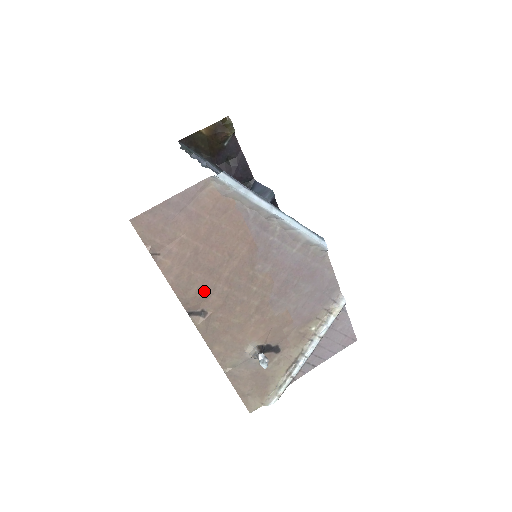
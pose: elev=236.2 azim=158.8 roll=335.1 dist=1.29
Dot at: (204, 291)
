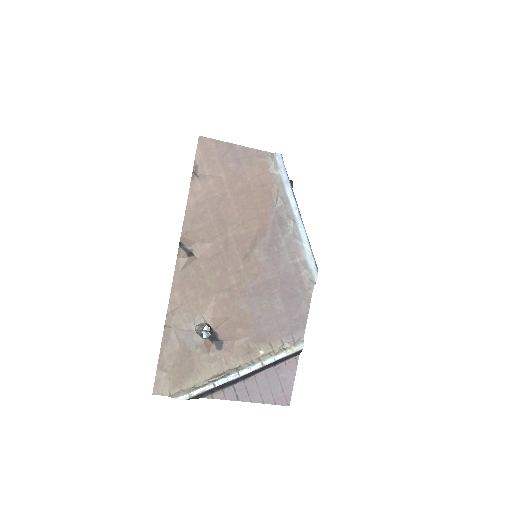
Dot at: (205, 234)
